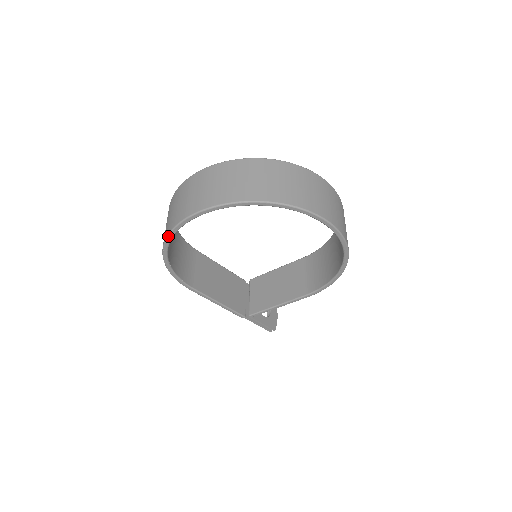
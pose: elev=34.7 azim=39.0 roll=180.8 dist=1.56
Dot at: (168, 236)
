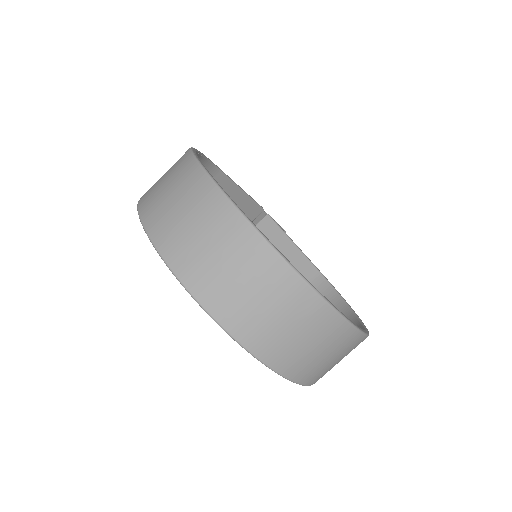
Dot at: (139, 217)
